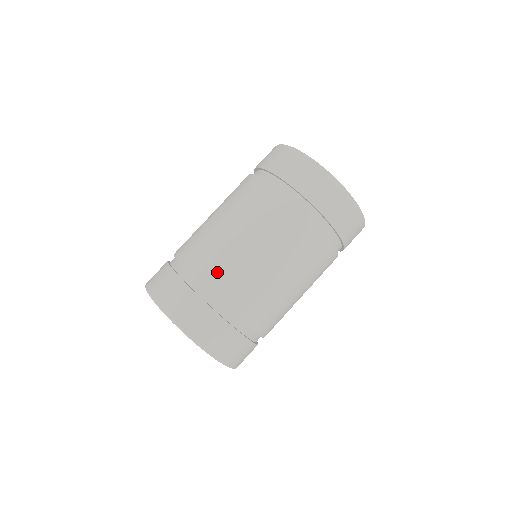
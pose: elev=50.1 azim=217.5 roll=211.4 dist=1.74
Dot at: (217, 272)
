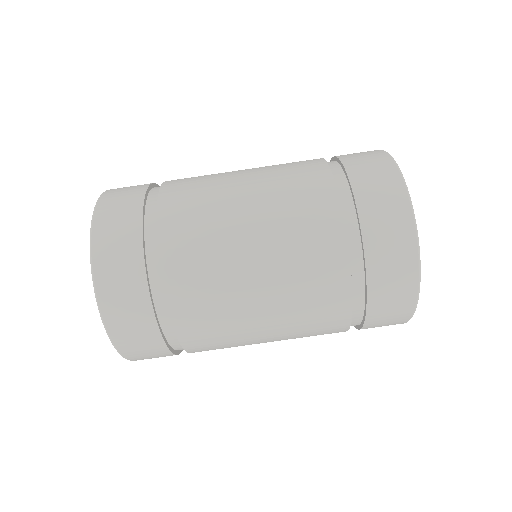
Dot at: (185, 221)
